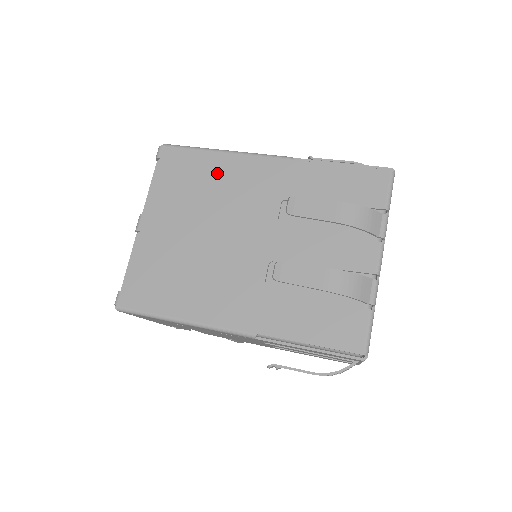
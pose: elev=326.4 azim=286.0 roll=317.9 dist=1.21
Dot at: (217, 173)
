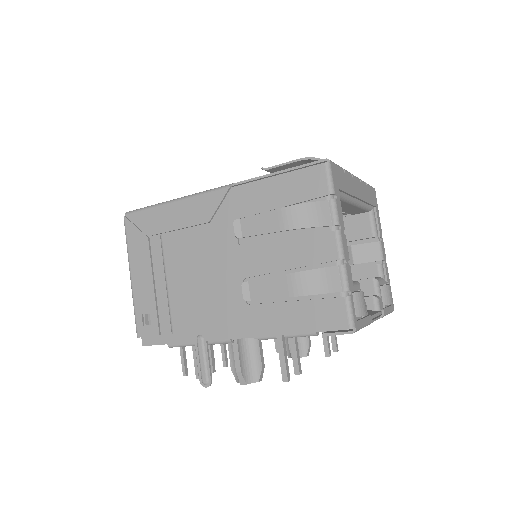
Dot at: occluded
